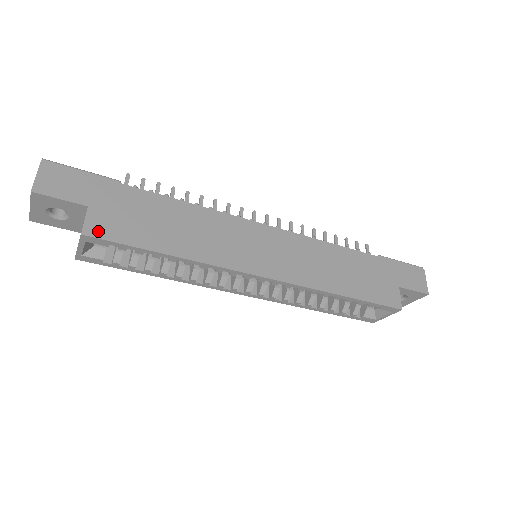
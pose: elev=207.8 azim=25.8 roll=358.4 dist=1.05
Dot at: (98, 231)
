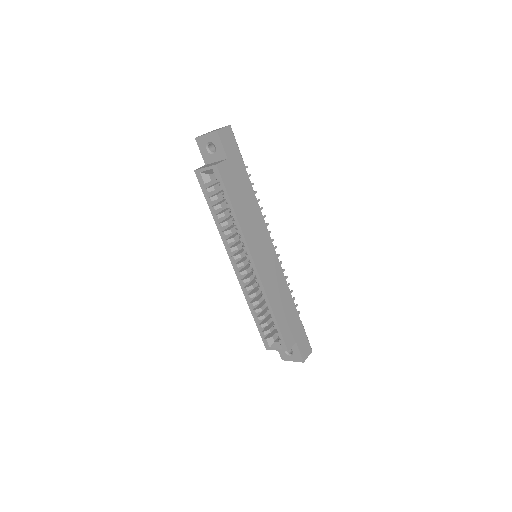
Dot at: (222, 171)
